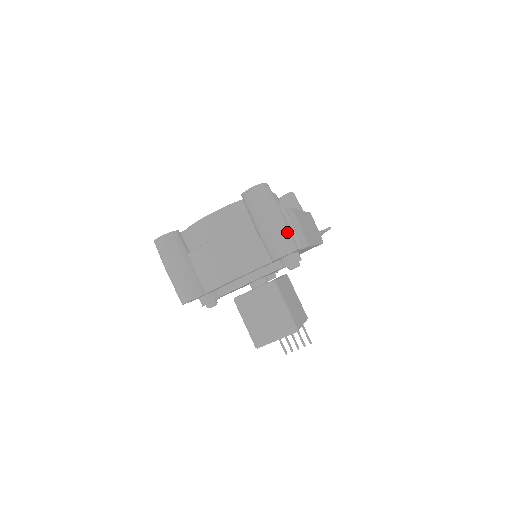
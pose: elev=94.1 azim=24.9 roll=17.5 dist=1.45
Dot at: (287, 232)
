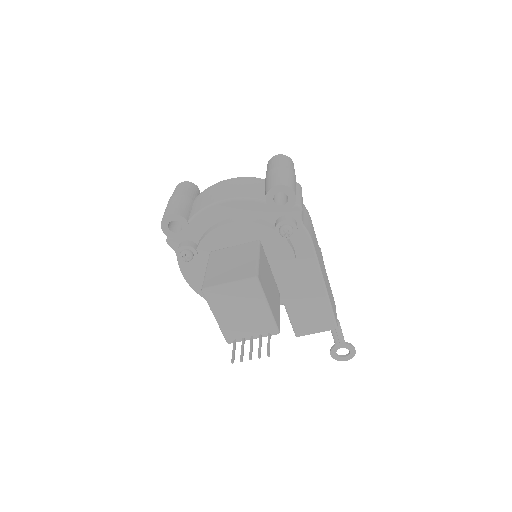
Dot at: (292, 179)
